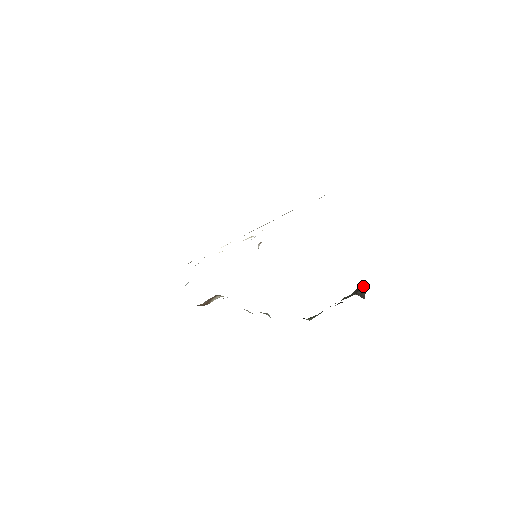
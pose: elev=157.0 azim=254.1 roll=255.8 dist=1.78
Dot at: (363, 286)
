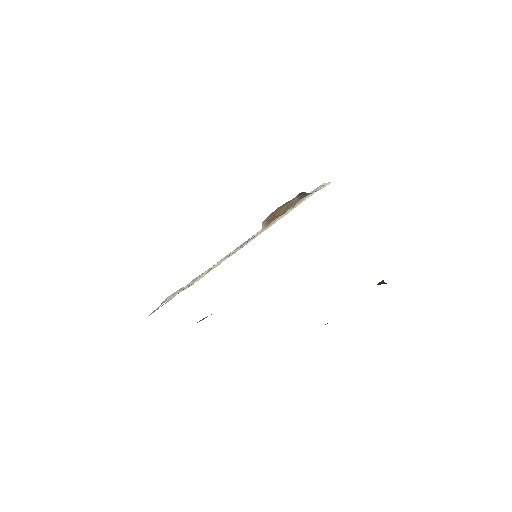
Dot at: (380, 282)
